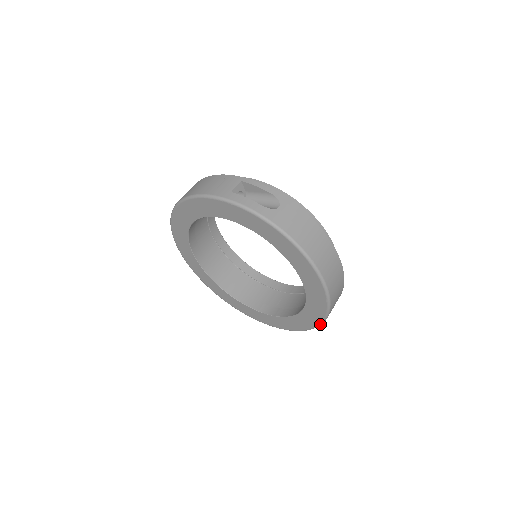
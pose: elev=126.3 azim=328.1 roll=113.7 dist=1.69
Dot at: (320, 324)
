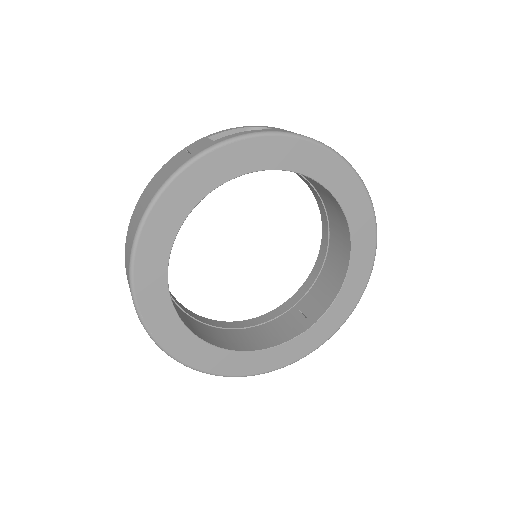
Dot at: (373, 265)
